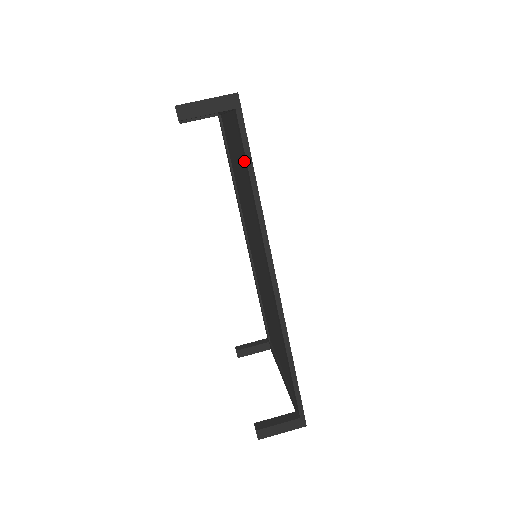
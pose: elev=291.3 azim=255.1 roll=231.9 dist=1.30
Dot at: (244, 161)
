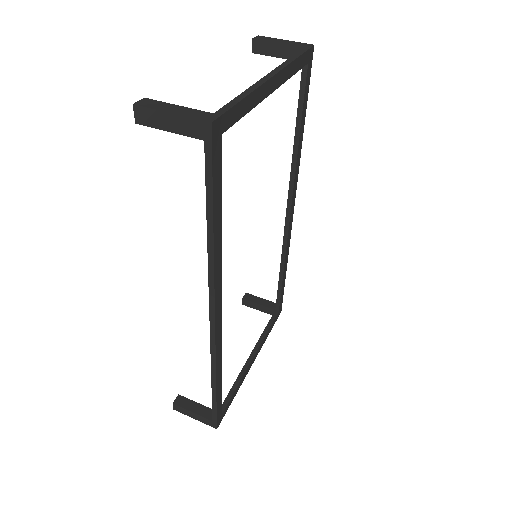
Dot at: occluded
